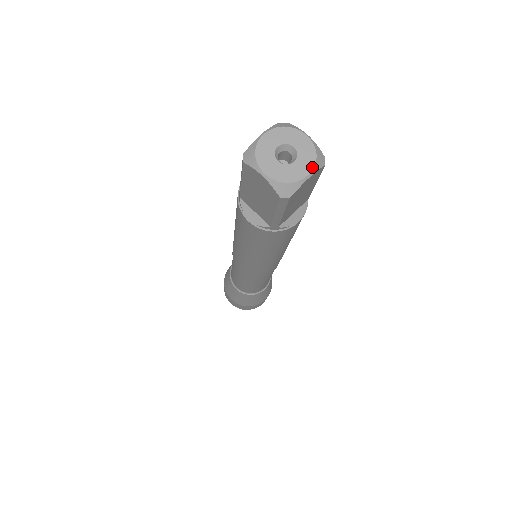
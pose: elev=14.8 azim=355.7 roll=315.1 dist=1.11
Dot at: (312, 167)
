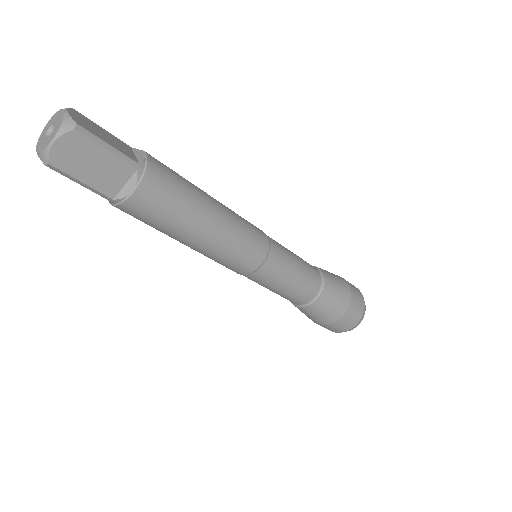
Dot at: (56, 134)
